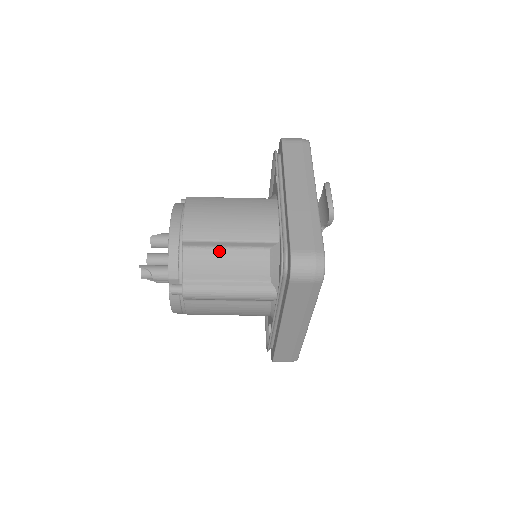
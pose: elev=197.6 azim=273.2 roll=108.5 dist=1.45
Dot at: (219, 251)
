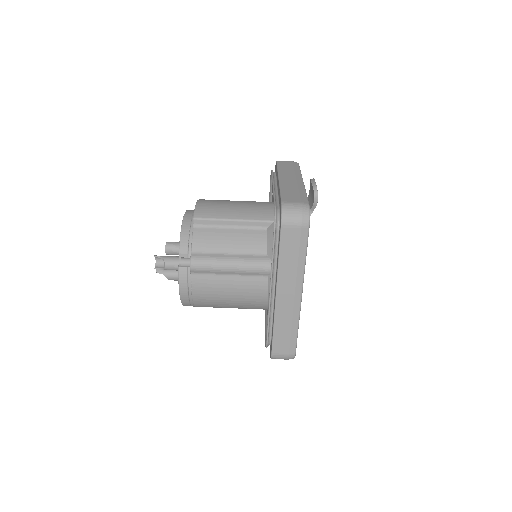
Dot at: (224, 230)
